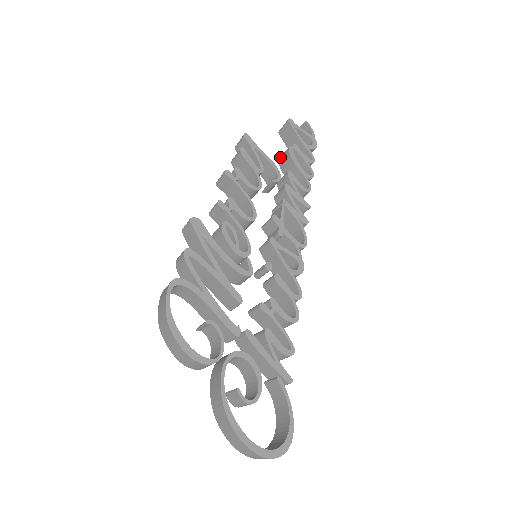
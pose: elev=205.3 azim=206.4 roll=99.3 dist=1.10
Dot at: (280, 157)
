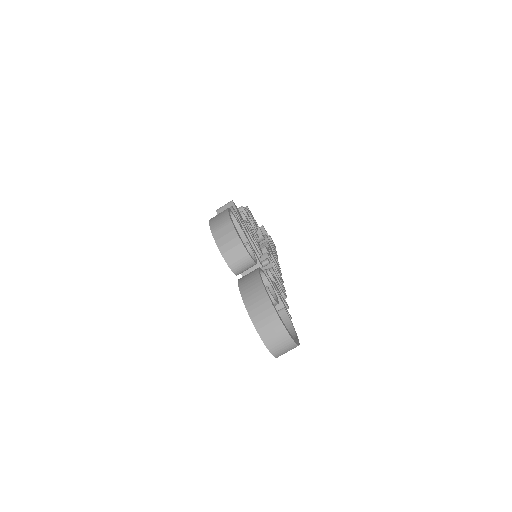
Dot at: occluded
